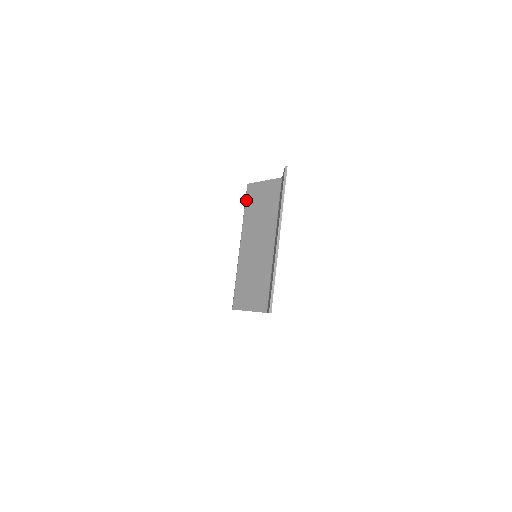
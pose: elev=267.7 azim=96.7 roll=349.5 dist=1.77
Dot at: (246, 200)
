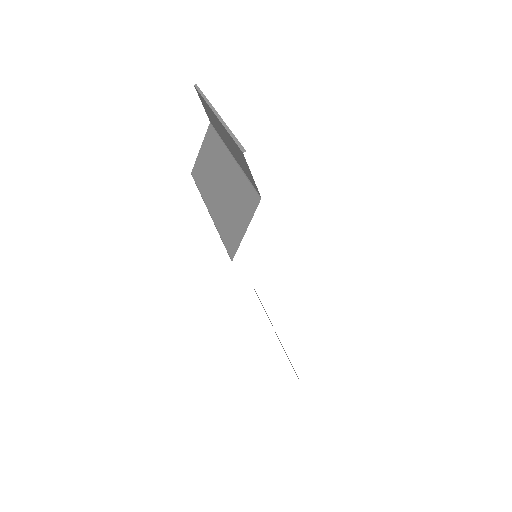
Dot at: (195, 181)
